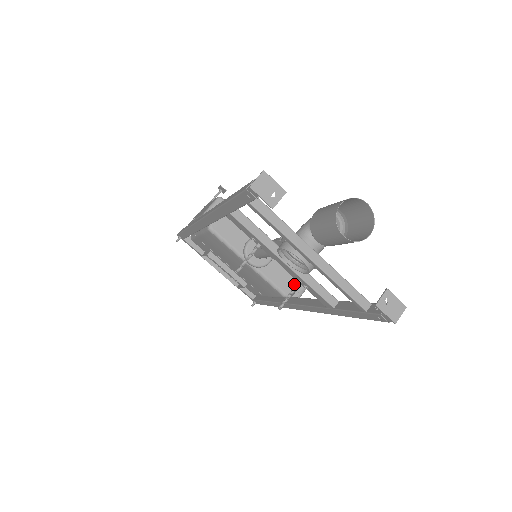
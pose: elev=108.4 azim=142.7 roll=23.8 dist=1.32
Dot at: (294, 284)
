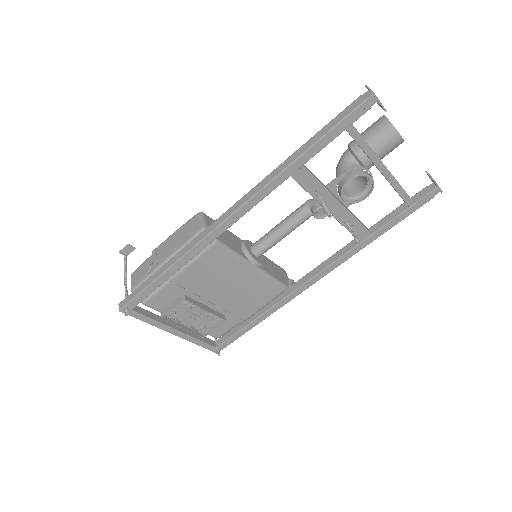
Dot at: (283, 276)
